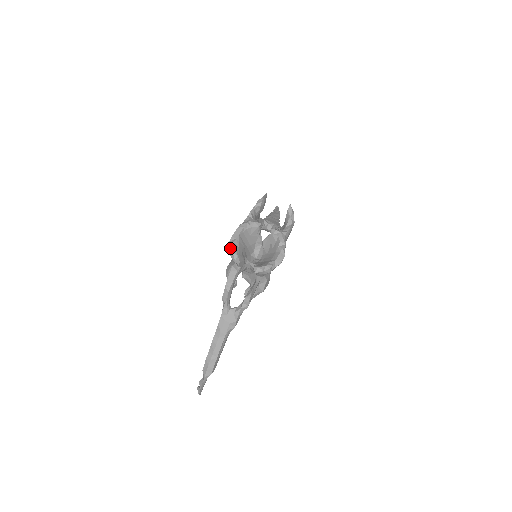
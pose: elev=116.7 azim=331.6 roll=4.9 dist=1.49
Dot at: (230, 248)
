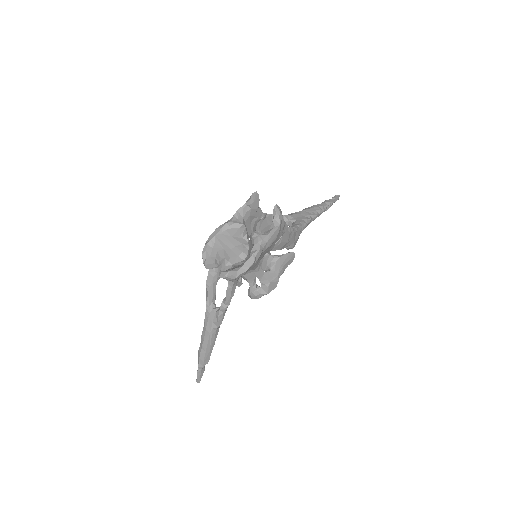
Dot at: (203, 249)
